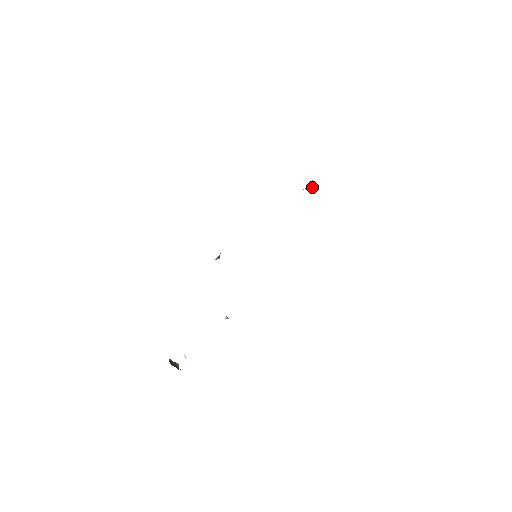
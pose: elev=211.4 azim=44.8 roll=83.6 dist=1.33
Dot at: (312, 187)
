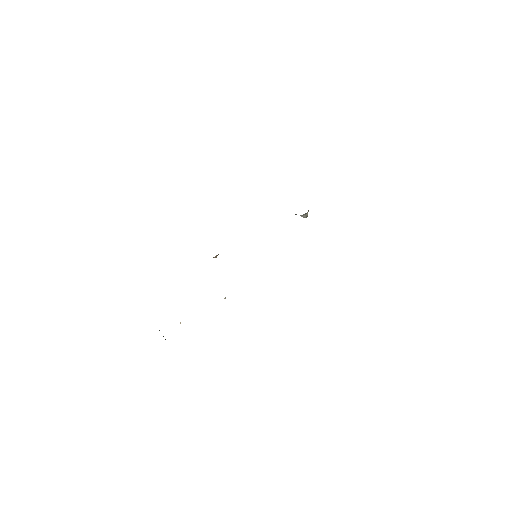
Dot at: (306, 216)
